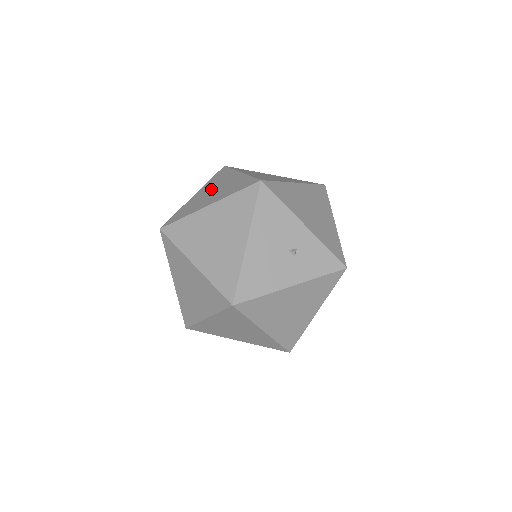
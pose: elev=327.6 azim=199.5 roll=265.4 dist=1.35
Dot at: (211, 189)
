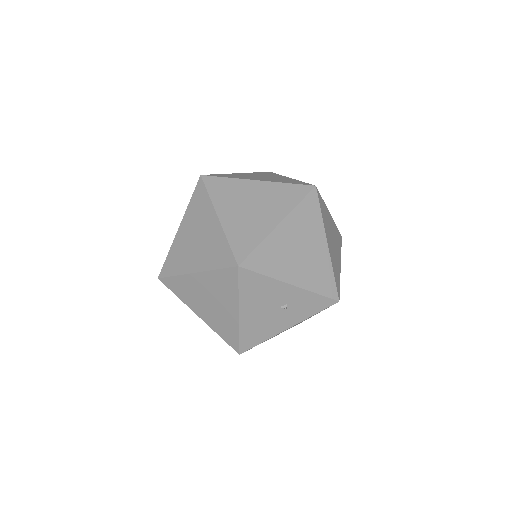
Dot at: (193, 232)
